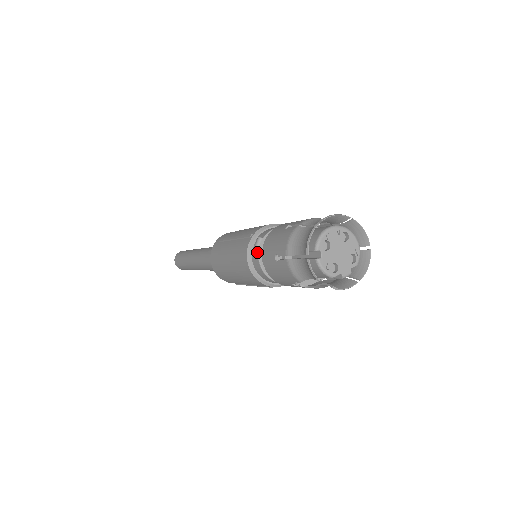
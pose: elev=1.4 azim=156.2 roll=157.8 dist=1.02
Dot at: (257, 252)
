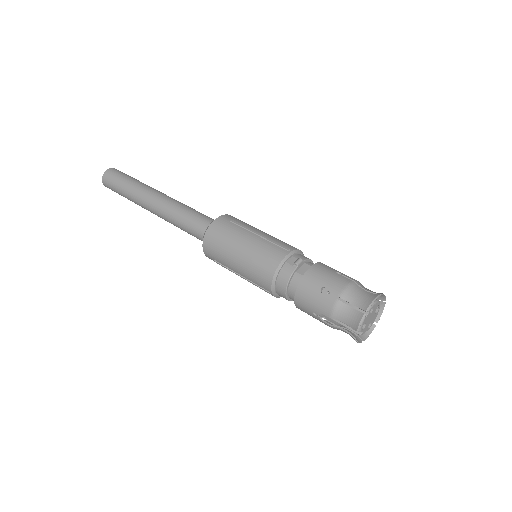
Dot at: (294, 268)
